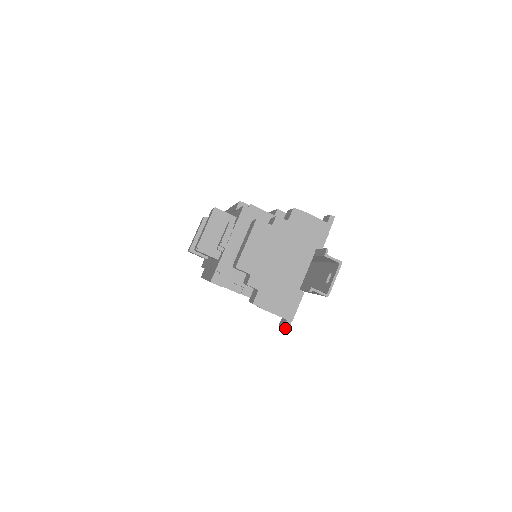
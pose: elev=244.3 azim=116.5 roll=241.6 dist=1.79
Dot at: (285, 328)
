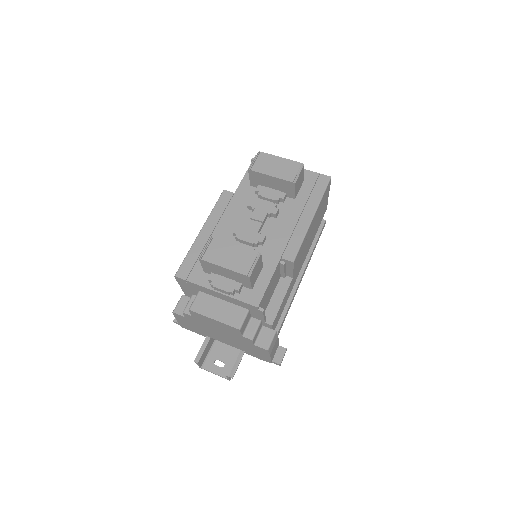
Dot at: (174, 322)
